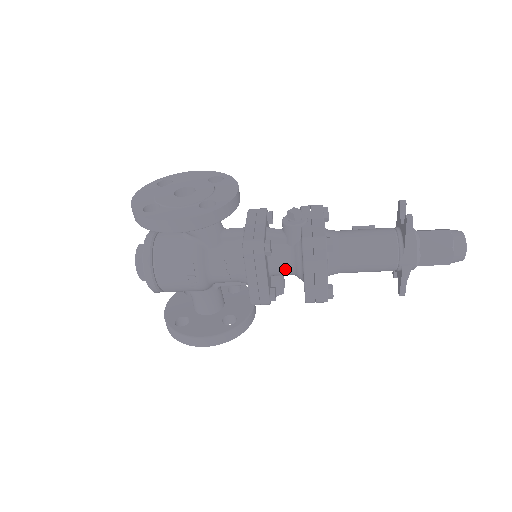
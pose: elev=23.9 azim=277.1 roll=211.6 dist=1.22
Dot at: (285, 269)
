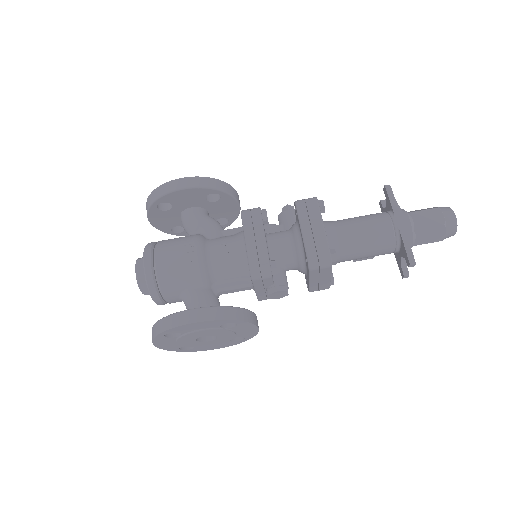
Dot at: (284, 246)
